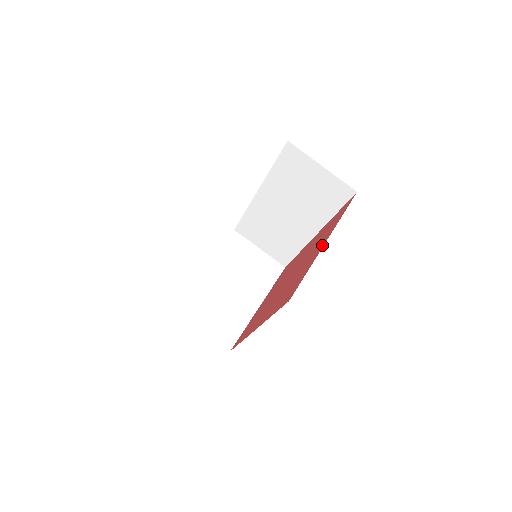
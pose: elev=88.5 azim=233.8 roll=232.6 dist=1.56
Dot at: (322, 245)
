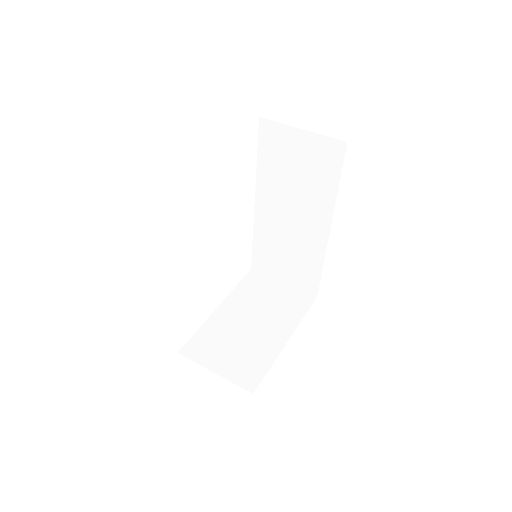
Dot at: occluded
